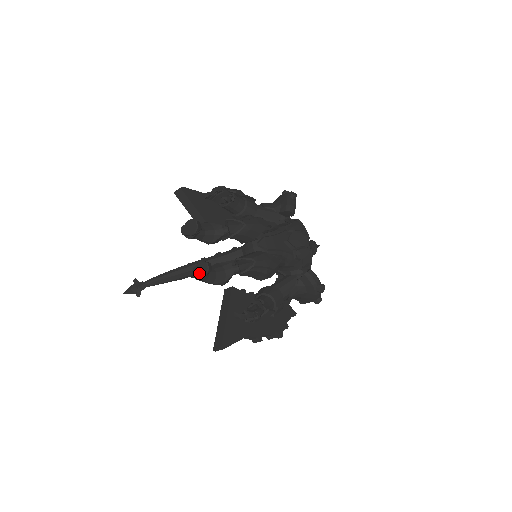
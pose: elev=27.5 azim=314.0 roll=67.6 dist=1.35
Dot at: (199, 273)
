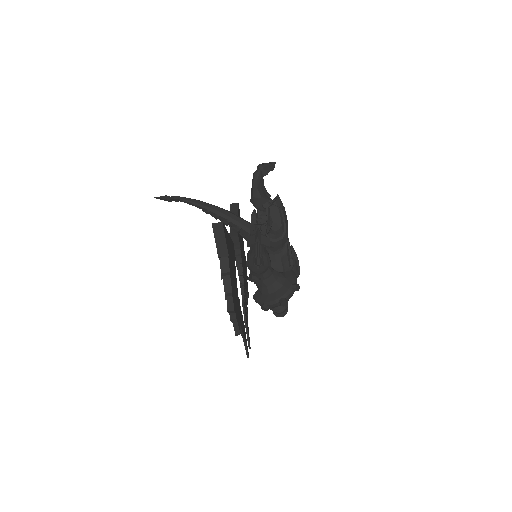
Dot at: (266, 164)
